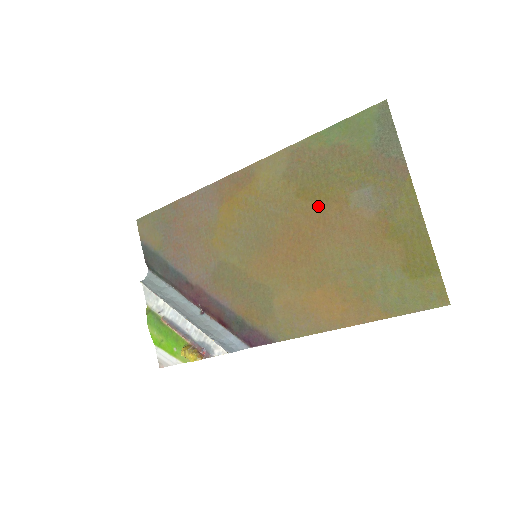
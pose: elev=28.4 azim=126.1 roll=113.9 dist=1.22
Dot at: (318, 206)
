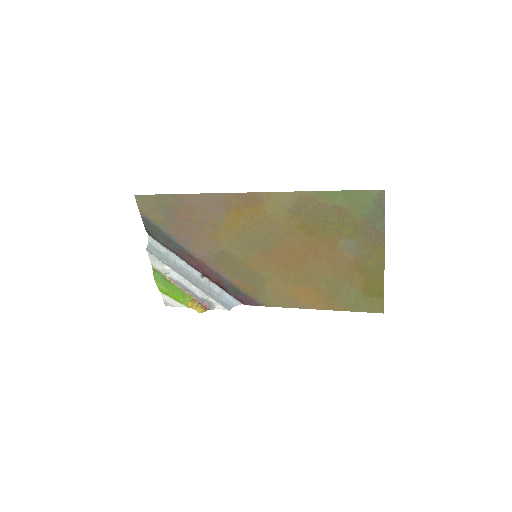
Dot at: (313, 240)
